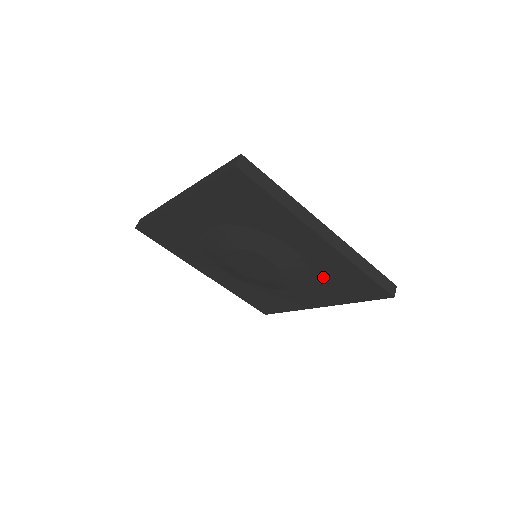
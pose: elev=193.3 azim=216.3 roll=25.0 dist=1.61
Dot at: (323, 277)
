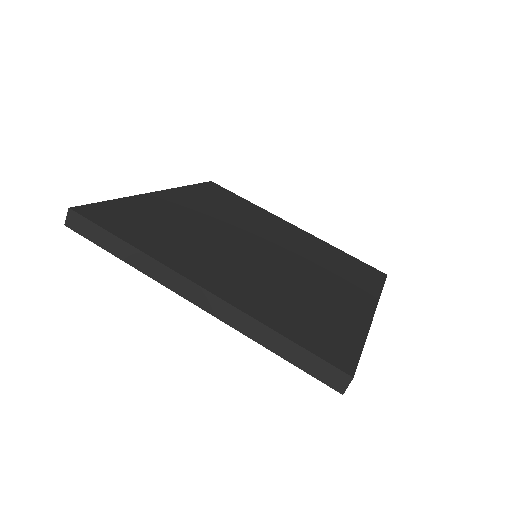
Dot at: occluded
